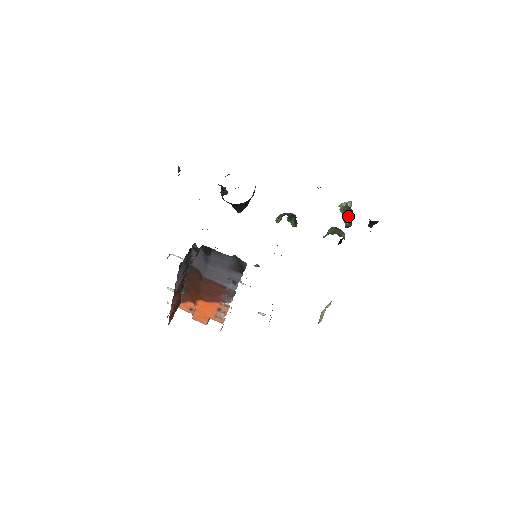
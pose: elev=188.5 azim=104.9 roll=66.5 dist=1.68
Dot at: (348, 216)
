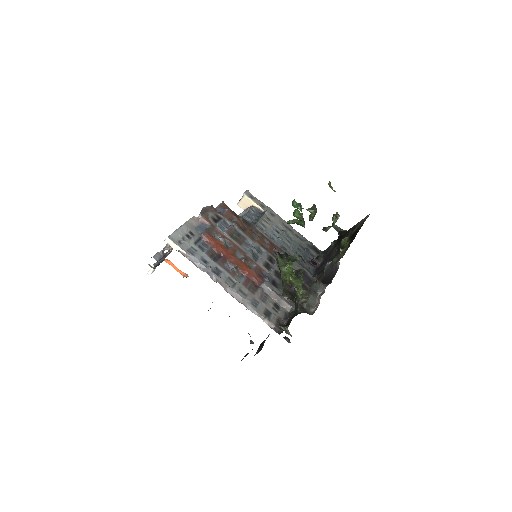
Dot at: occluded
